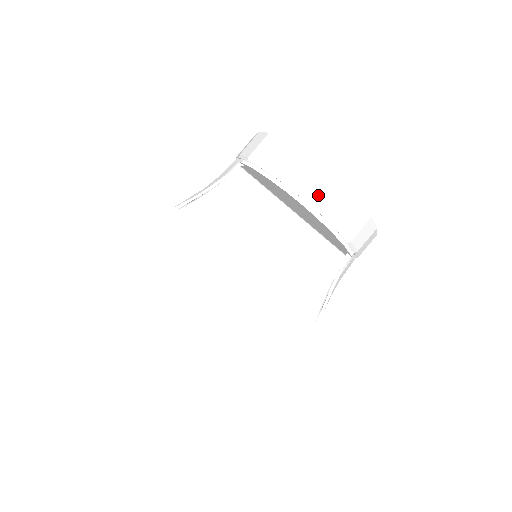
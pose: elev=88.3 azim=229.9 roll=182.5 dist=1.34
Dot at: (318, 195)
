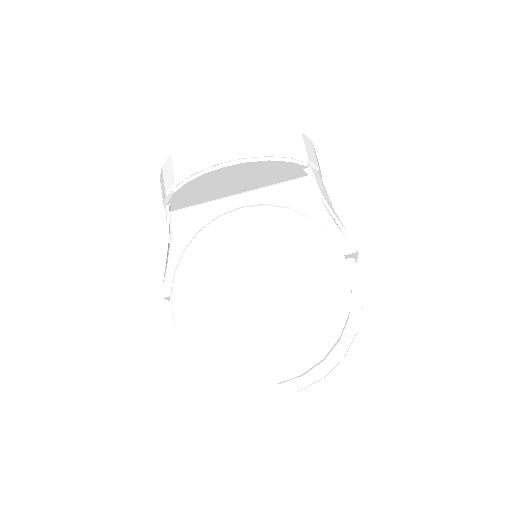
Dot at: (227, 149)
